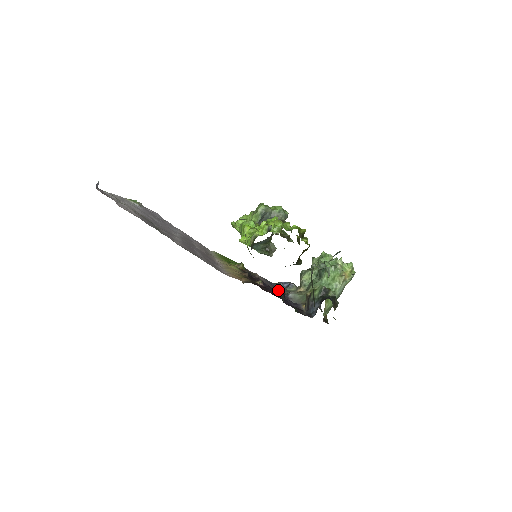
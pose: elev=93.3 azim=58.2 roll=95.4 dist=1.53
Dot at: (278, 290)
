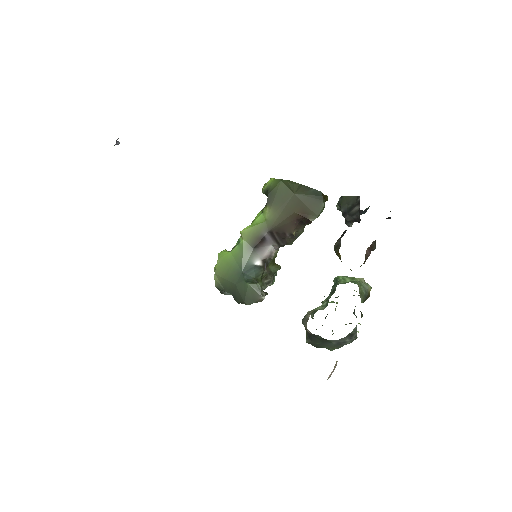
Dot at: occluded
